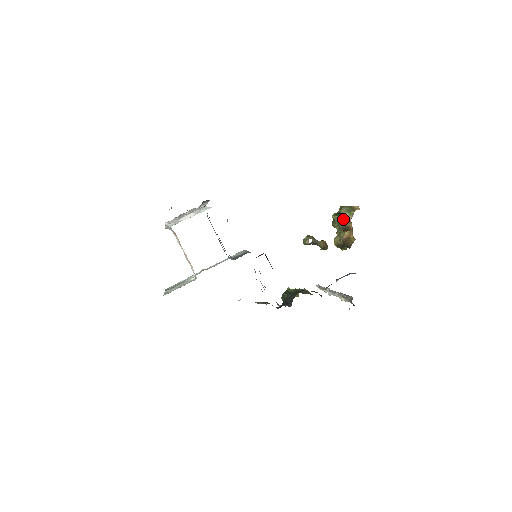
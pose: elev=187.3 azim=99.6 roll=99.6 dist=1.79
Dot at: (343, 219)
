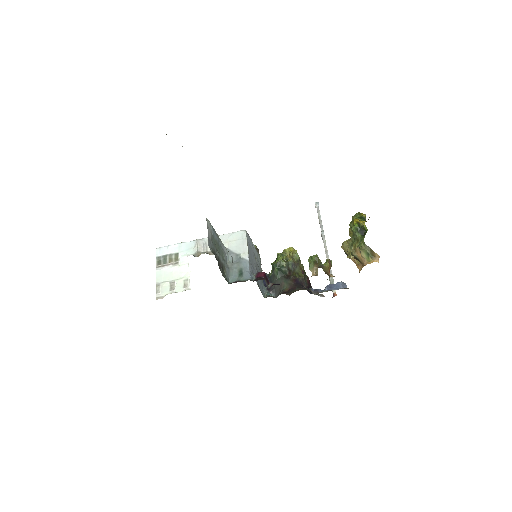
Dot at: (359, 253)
